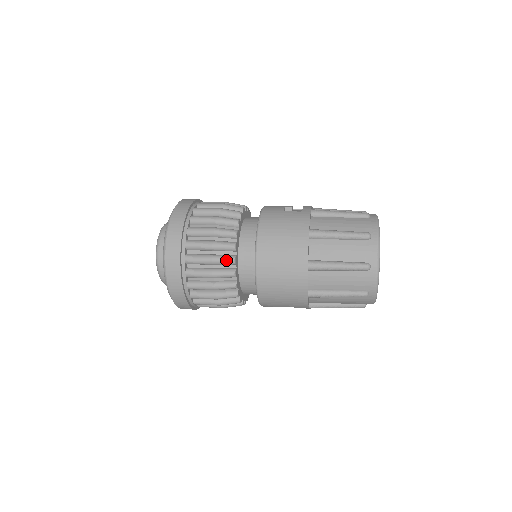
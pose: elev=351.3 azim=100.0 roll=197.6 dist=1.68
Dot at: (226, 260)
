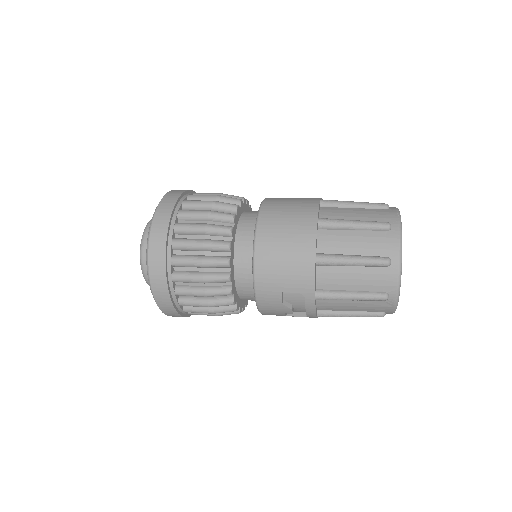
Dot at: (224, 214)
